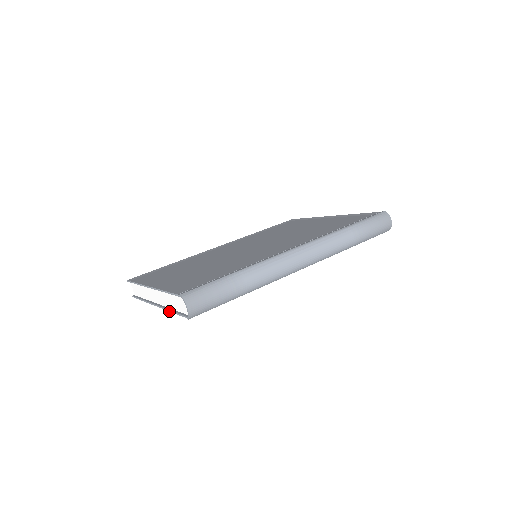
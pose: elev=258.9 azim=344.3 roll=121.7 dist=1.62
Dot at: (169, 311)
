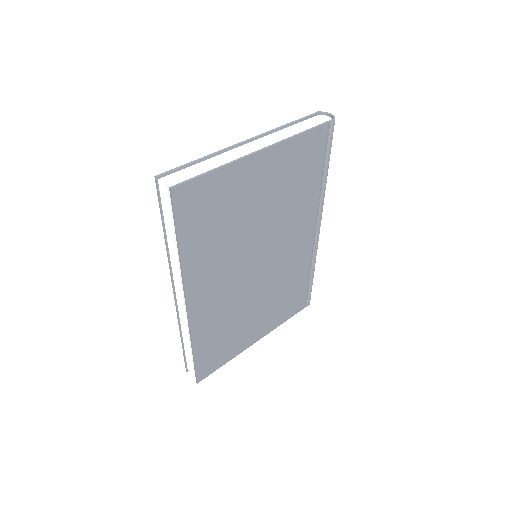
Dot at: (298, 134)
